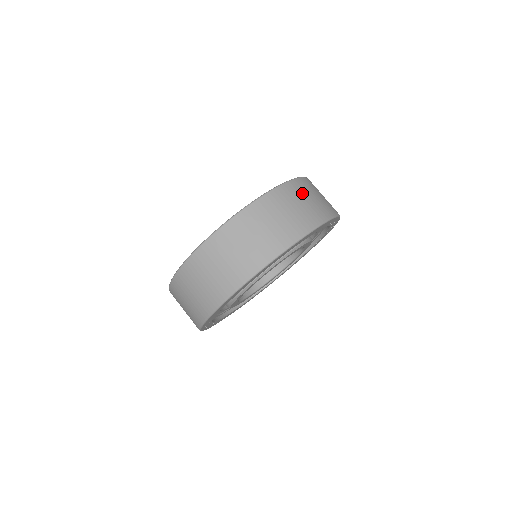
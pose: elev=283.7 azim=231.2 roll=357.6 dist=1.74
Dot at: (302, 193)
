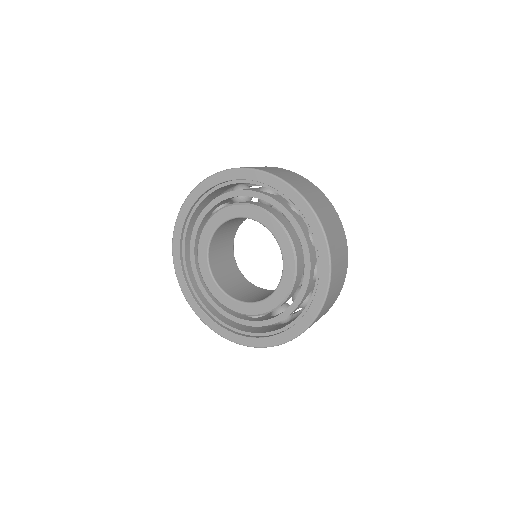
Dot at: (323, 213)
